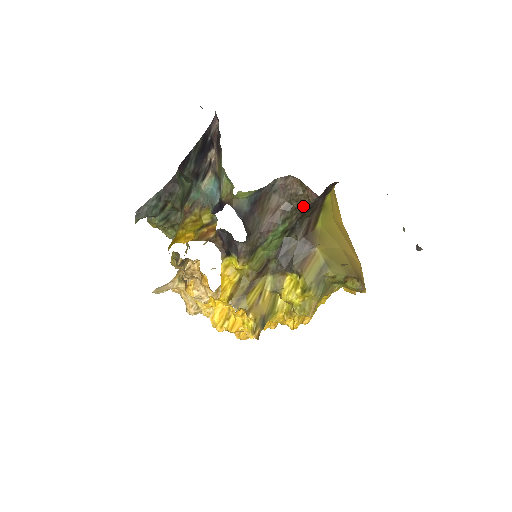
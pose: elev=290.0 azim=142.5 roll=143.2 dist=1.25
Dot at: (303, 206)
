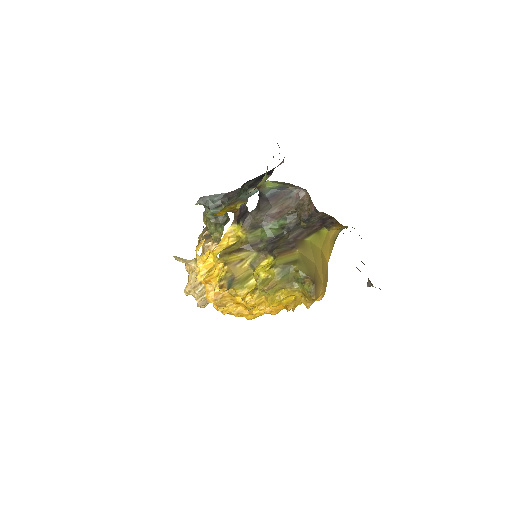
Dot at: (303, 215)
